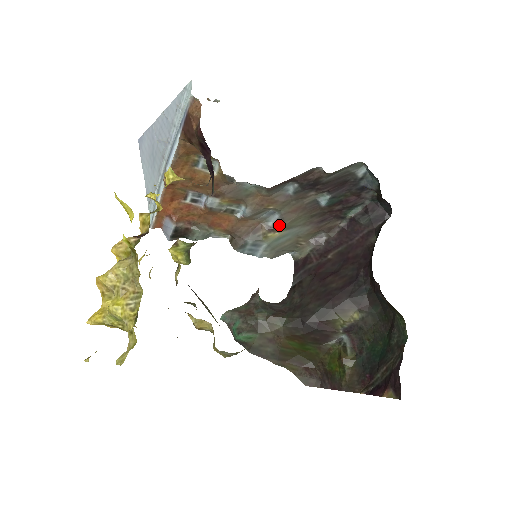
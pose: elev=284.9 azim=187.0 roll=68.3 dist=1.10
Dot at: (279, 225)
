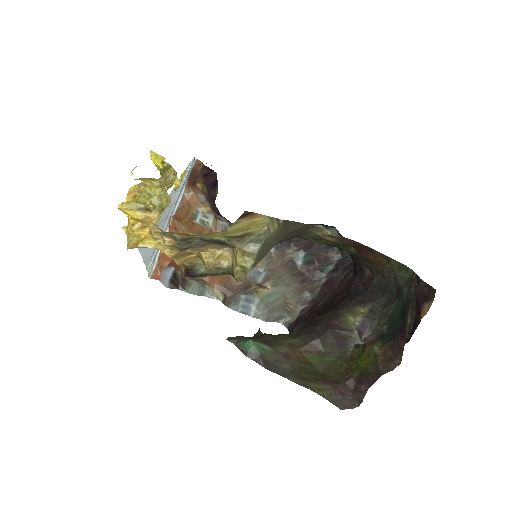
Dot at: (267, 280)
